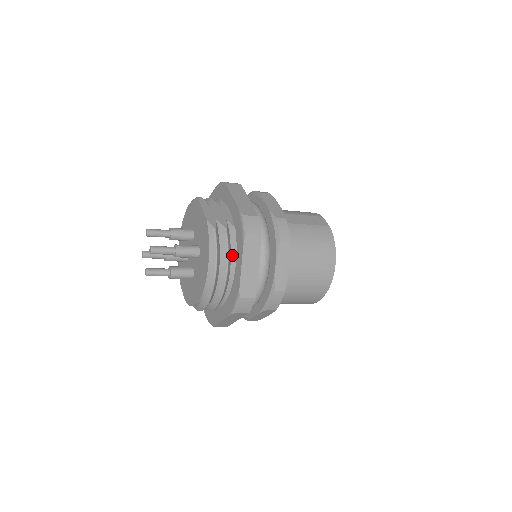
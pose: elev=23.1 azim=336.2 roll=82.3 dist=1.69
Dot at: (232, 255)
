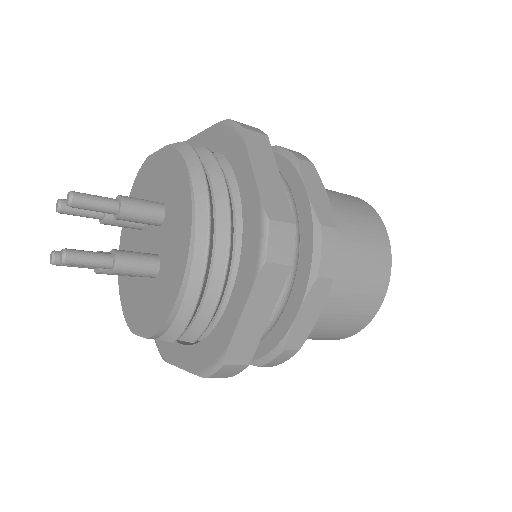
Dot at: (227, 179)
